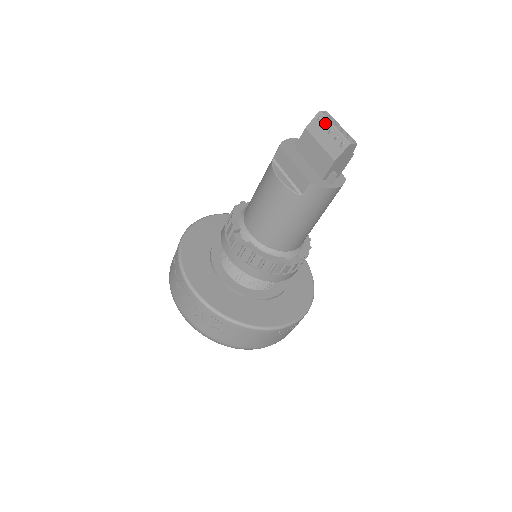
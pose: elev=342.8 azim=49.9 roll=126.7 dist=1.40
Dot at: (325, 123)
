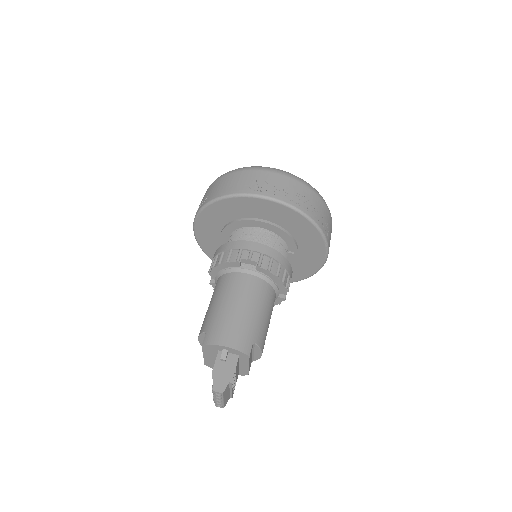
Dot at: (212, 392)
